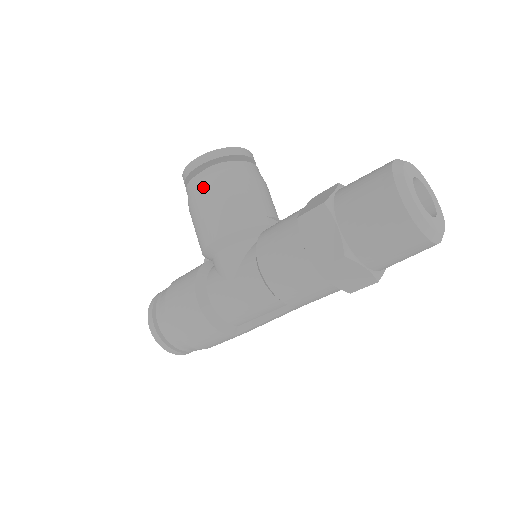
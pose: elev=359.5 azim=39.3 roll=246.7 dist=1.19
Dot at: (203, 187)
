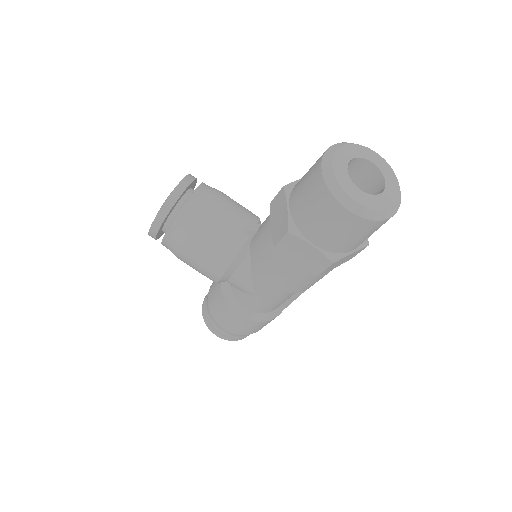
Dot at: (177, 245)
